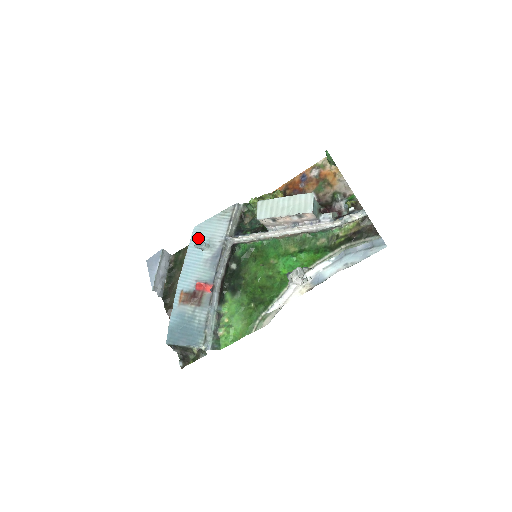
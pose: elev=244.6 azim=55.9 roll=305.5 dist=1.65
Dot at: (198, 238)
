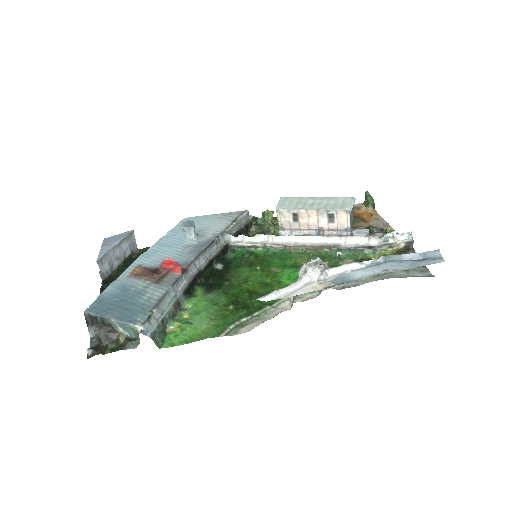
Dot at: (189, 220)
